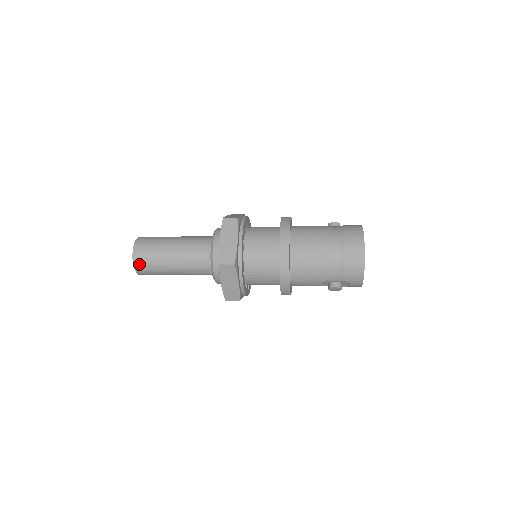
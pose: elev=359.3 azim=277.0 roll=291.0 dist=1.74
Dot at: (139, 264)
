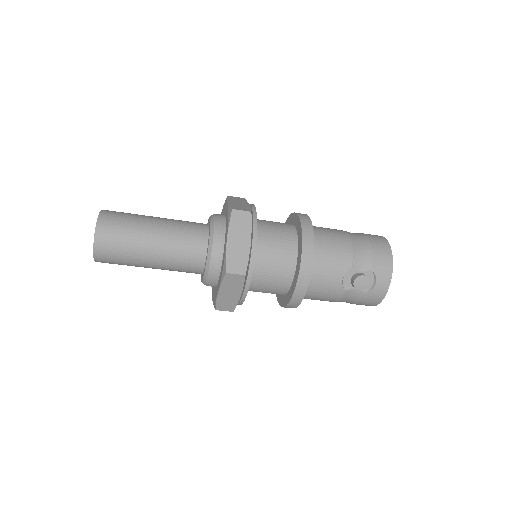
Dot at: (105, 224)
